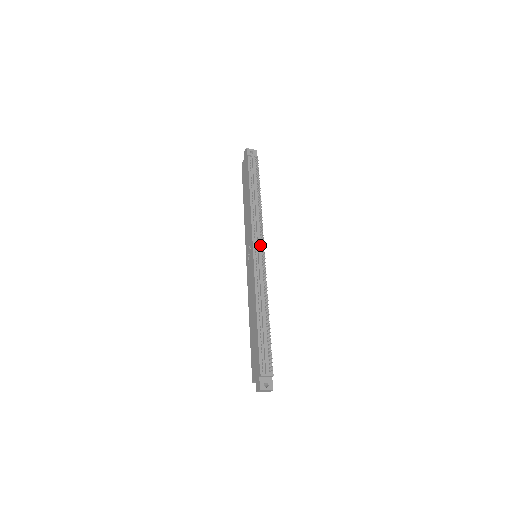
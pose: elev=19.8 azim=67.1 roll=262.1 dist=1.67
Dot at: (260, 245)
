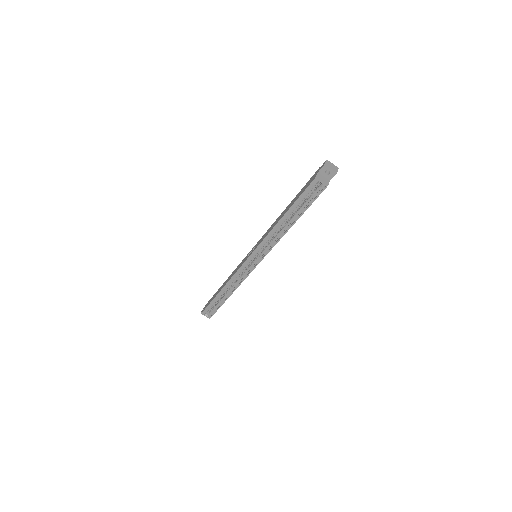
Dot at: occluded
